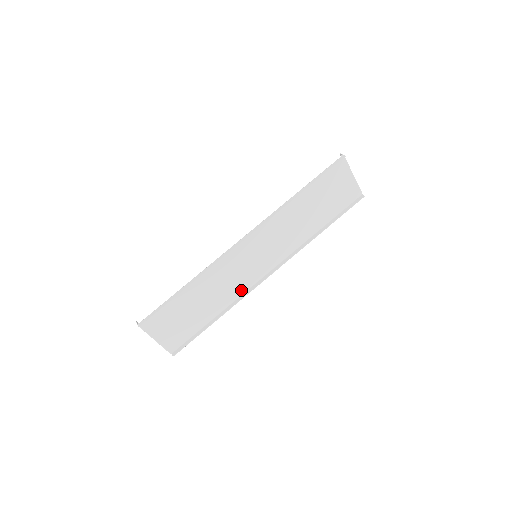
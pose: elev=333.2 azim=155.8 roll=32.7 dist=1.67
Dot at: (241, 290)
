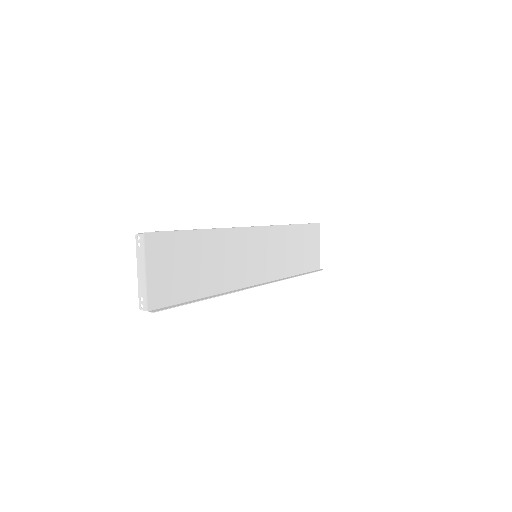
Dot at: (234, 284)
